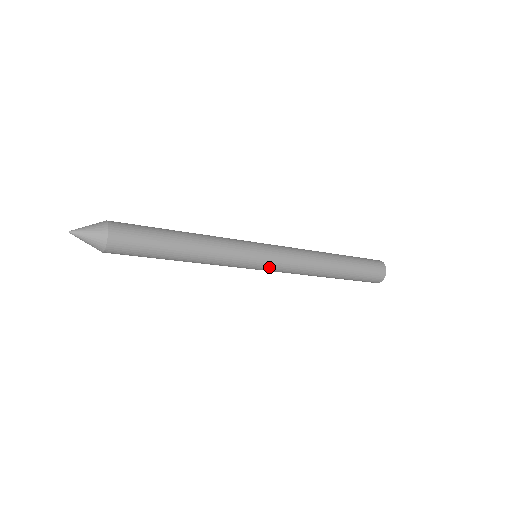
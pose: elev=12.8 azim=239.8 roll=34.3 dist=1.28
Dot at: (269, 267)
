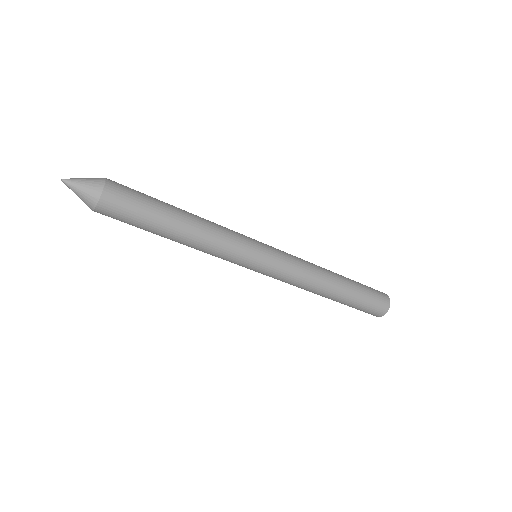
Dot at: (274, 258)
